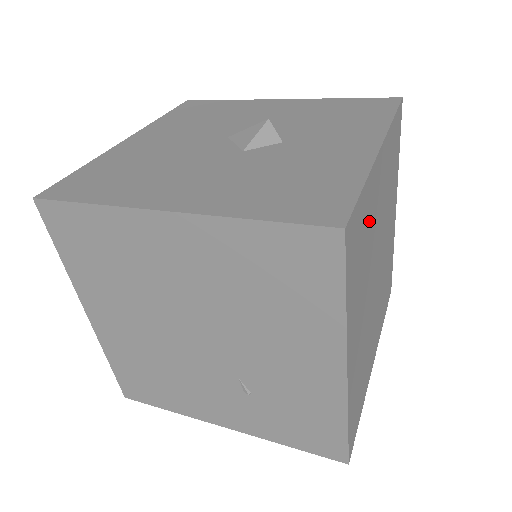
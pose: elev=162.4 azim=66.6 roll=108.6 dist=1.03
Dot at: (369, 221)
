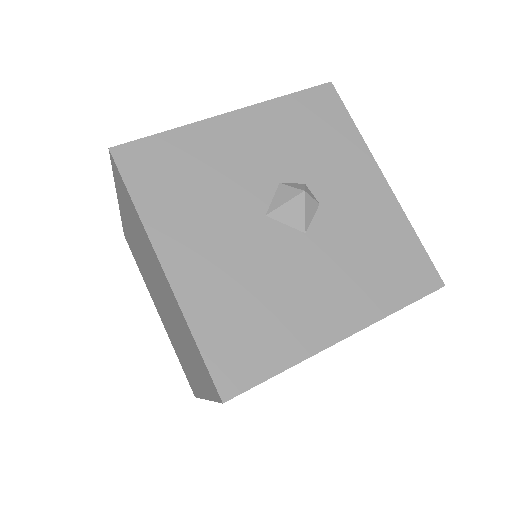
Dot at: occluded
